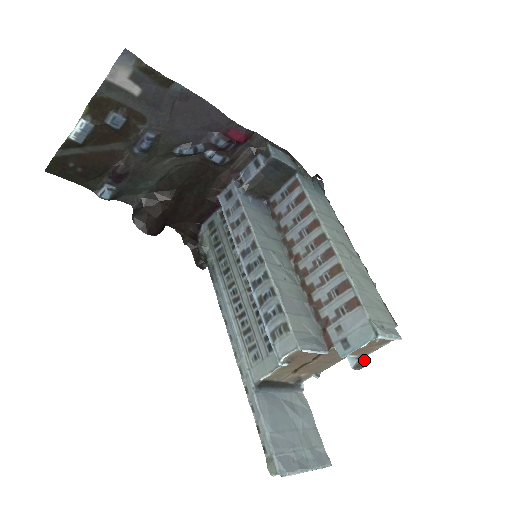
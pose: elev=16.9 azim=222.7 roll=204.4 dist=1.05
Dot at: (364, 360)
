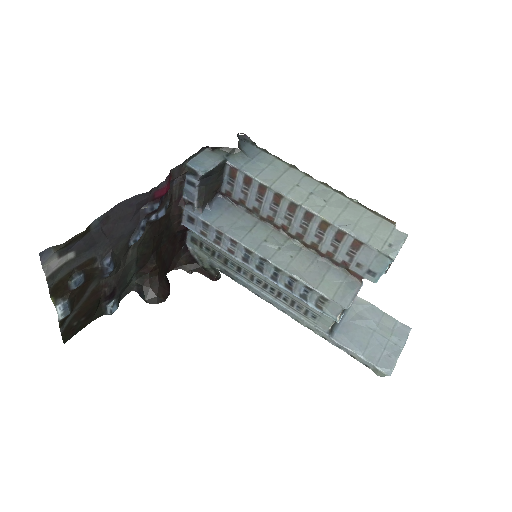
Dot at: occluded
